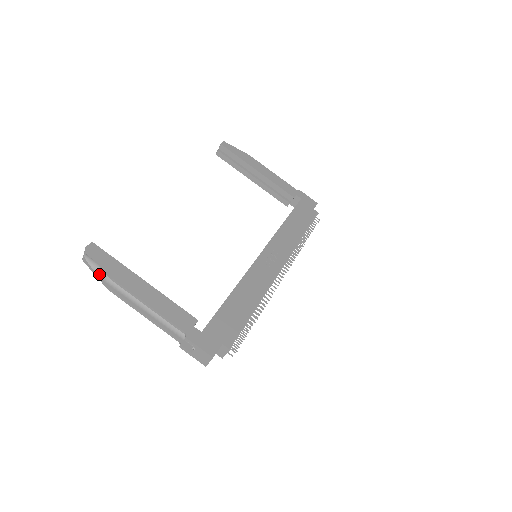
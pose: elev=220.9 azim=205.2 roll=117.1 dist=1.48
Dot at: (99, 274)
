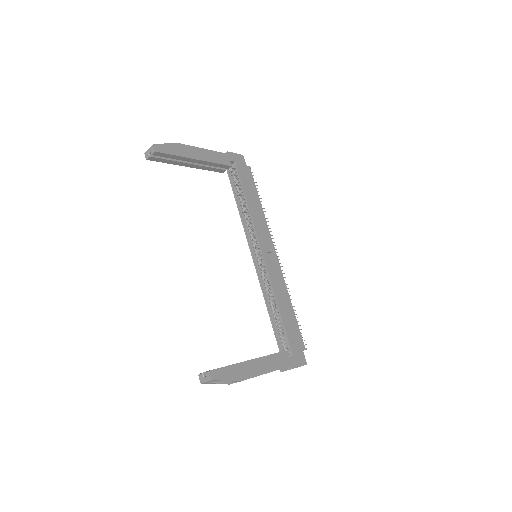
Dot at: (220, 382)
